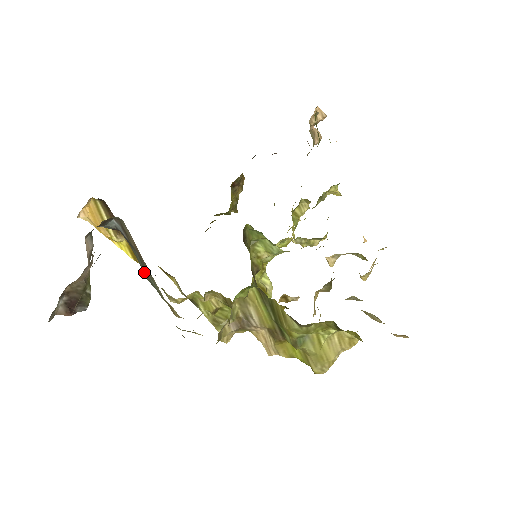
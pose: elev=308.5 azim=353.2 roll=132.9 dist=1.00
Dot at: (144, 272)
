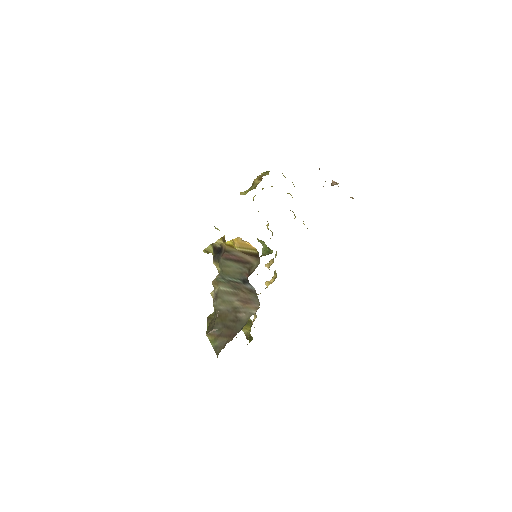
Dot at: (228, 273)
